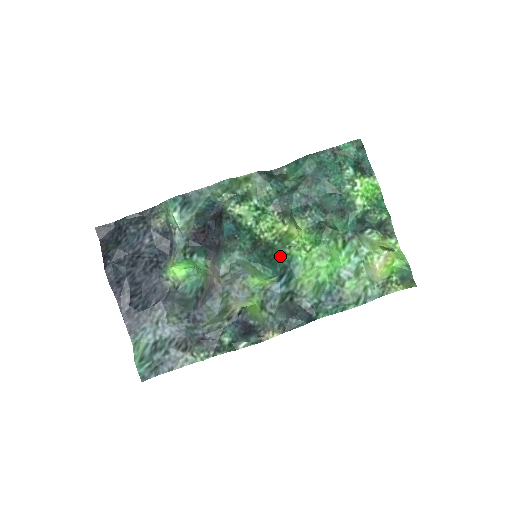
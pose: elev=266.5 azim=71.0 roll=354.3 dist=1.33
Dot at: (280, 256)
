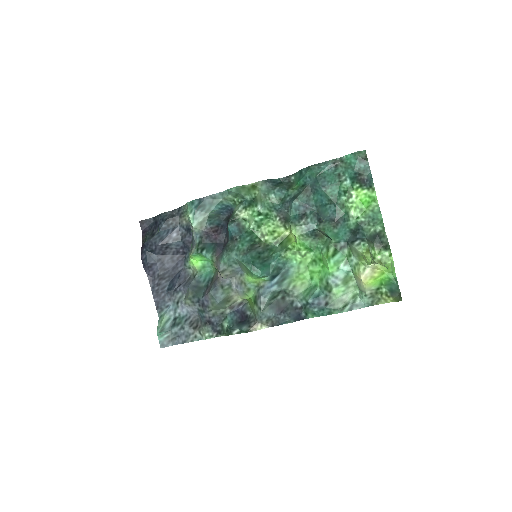
Dot at: (275, 258)
